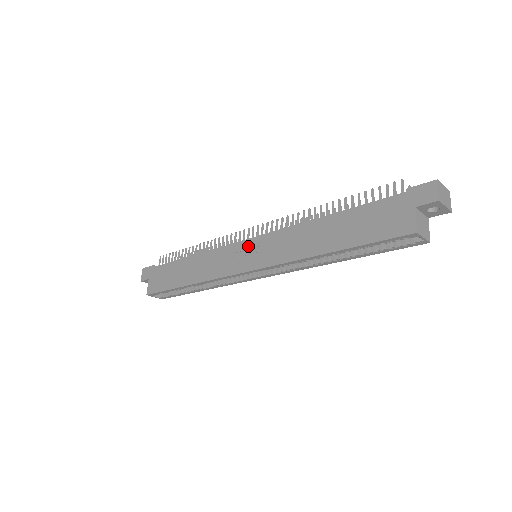
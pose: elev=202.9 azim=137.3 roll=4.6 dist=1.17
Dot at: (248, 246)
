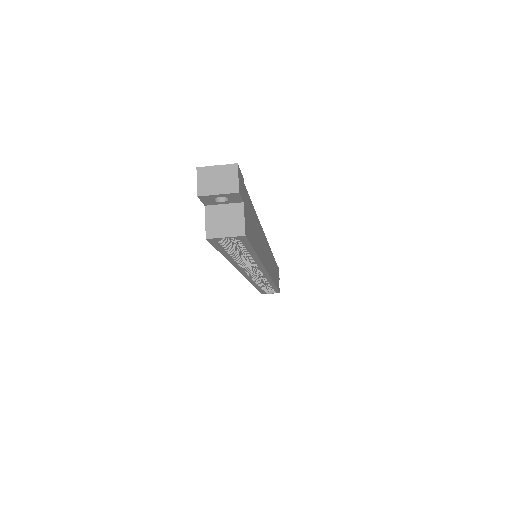
Dot at: occluded
